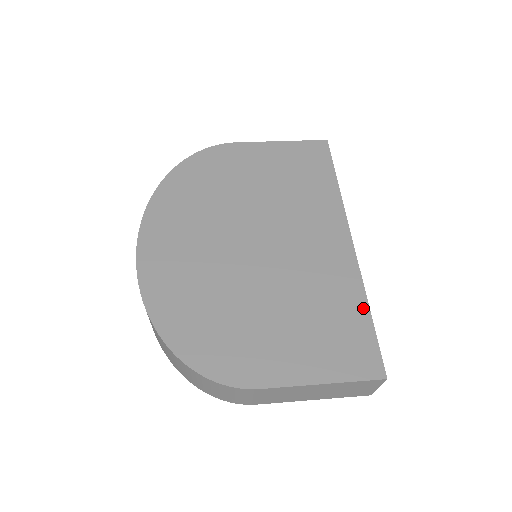
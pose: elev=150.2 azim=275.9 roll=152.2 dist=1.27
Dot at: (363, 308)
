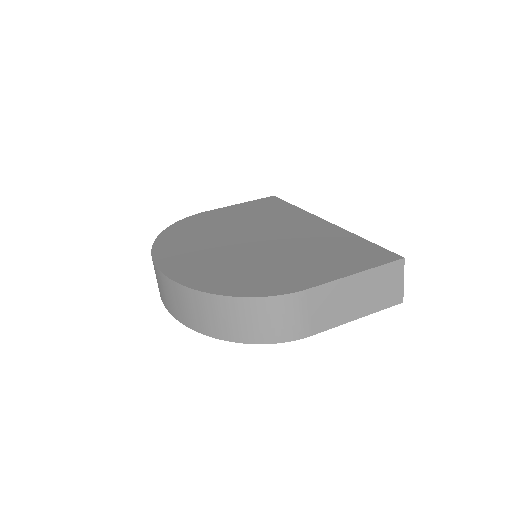
Dot at: (358, 239)
